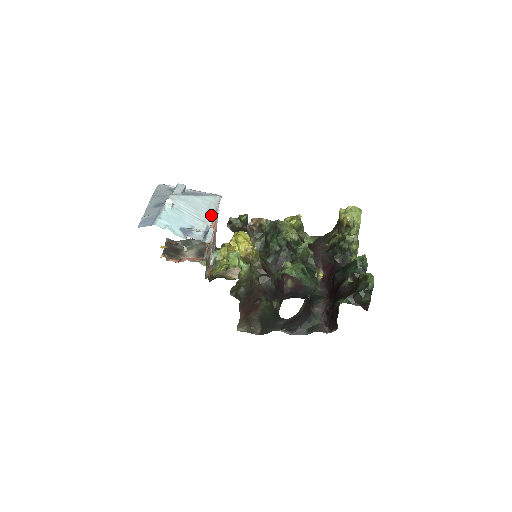
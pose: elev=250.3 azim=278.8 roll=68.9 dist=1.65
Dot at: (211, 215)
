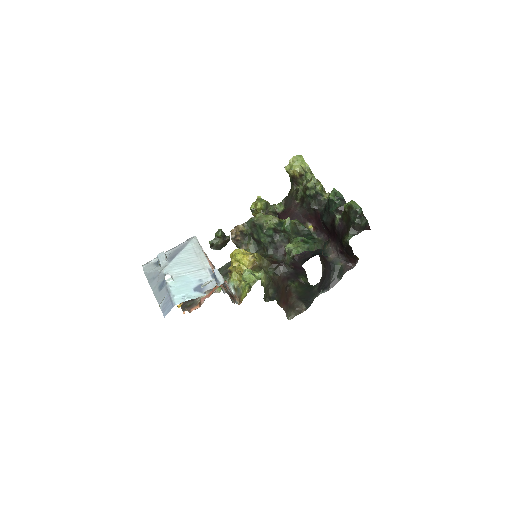
Dot at: (203, 258)
